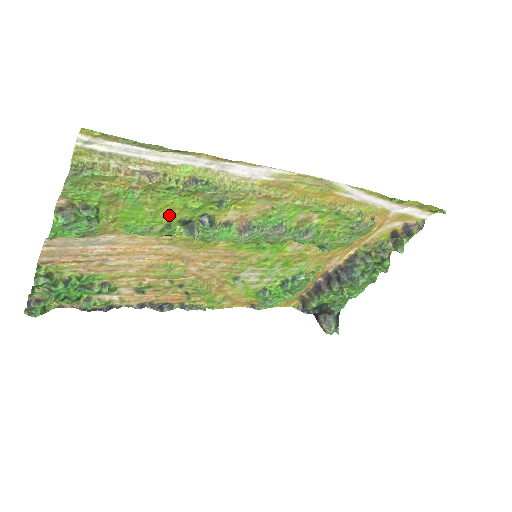
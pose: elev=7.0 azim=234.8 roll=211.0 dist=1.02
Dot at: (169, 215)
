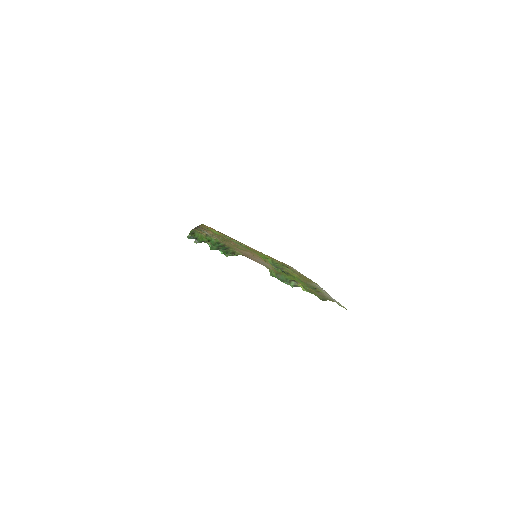
Dot at: occluded
